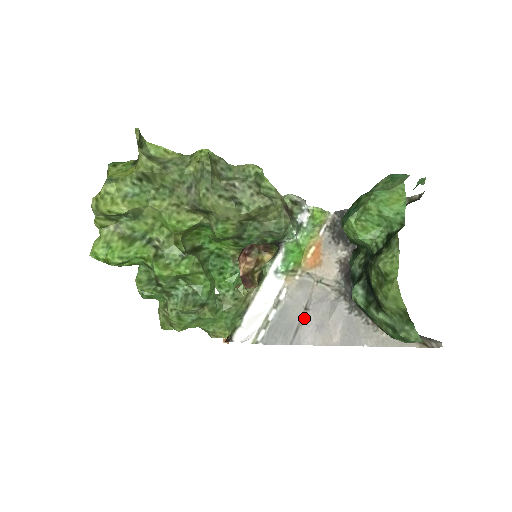
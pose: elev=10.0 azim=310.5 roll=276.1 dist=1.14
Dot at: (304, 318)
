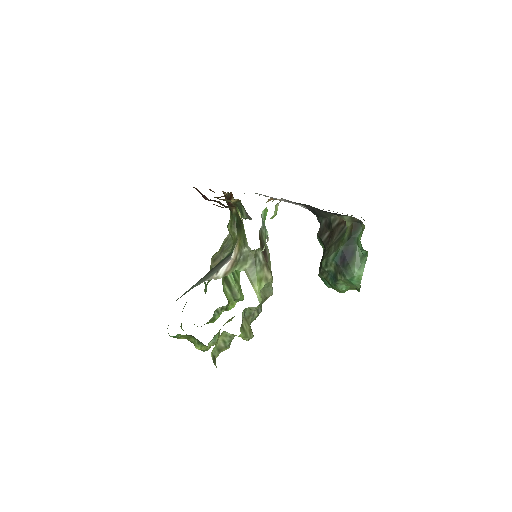
Dot at: occluded
